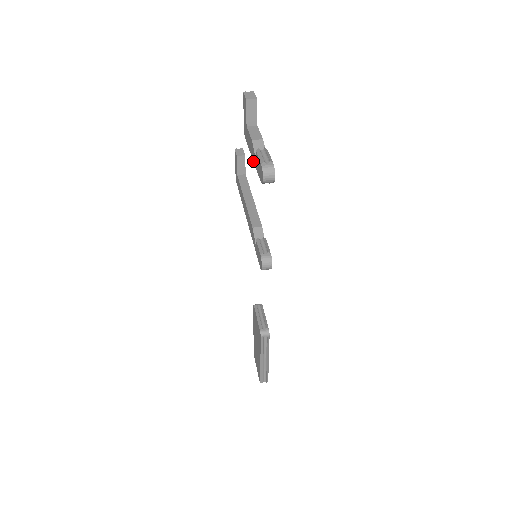
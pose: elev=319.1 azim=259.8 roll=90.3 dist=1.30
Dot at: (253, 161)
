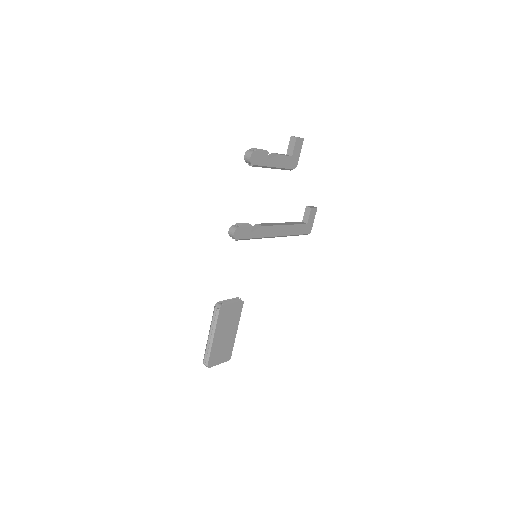
Dot at: occluded
